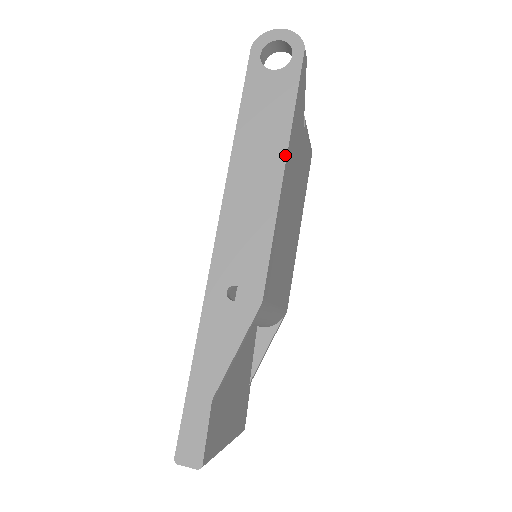
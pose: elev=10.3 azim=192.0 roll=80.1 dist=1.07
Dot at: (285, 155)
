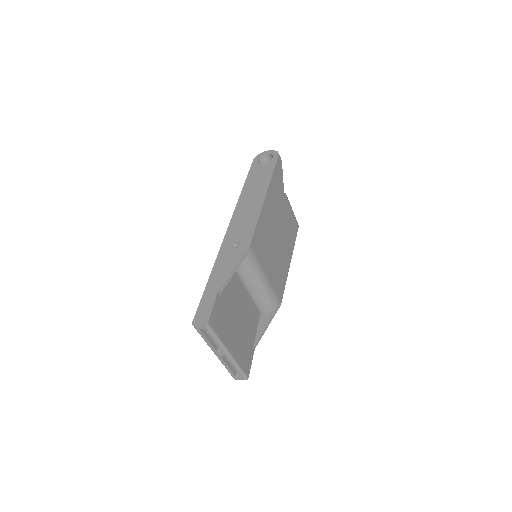
Dot at: (267, 190)
